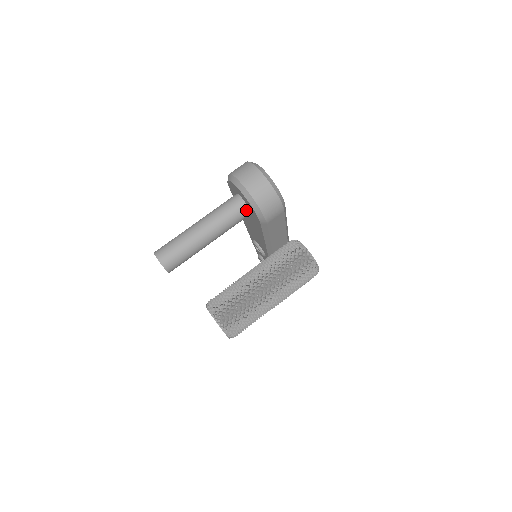
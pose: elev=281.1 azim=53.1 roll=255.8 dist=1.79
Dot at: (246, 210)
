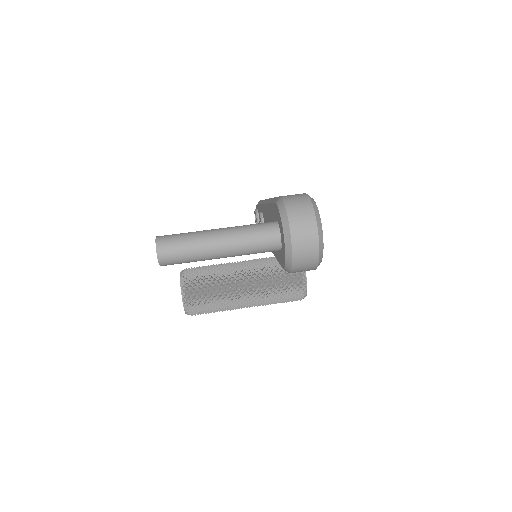
Dot at: (277, 249)
